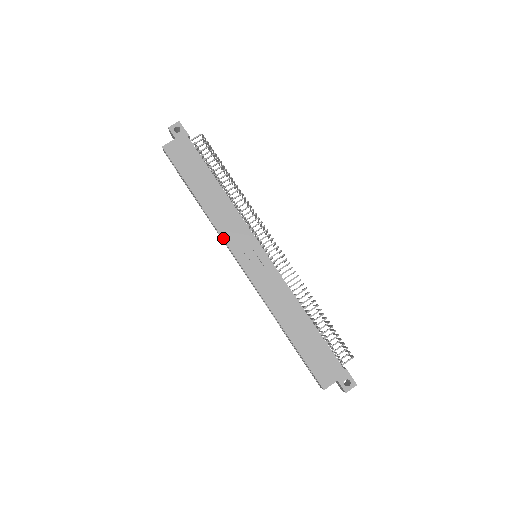
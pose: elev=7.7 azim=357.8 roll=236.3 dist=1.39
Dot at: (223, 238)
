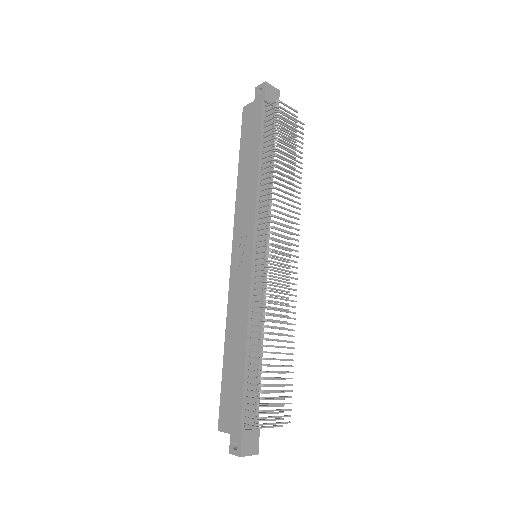
Dot at: (234, 221)
